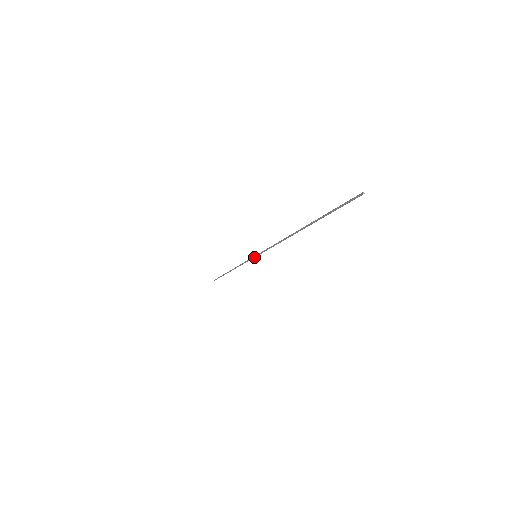
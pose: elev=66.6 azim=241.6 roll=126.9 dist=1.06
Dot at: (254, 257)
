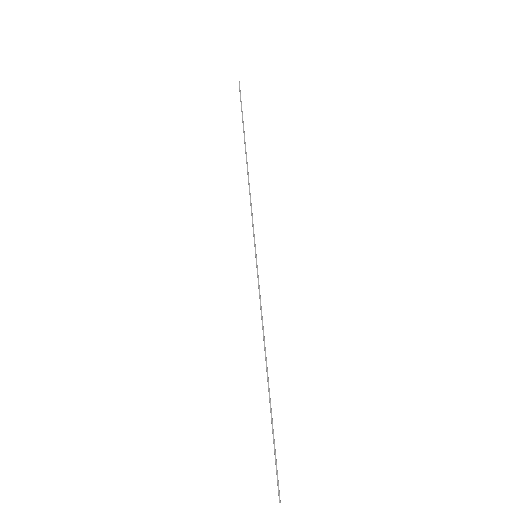
Dot at: (255, 251)
